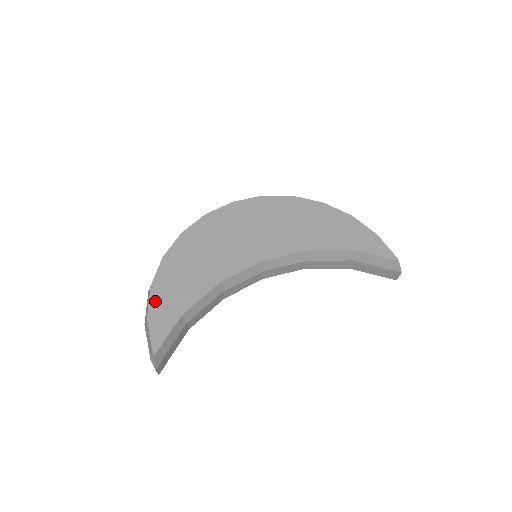
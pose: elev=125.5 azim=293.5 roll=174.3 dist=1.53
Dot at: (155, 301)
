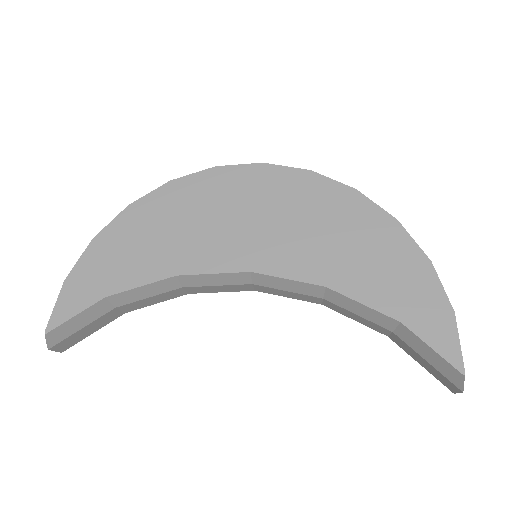
Dot at: (86, 262)
